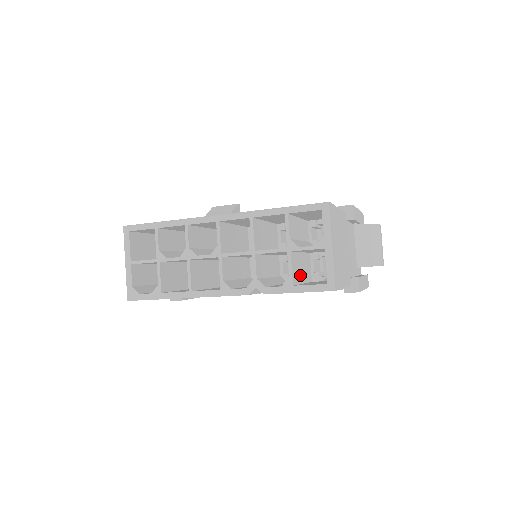
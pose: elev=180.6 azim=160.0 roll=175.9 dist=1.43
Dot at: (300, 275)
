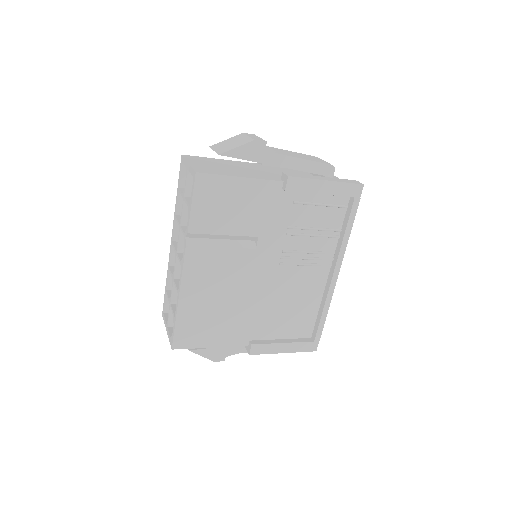
Dot at: occluded
